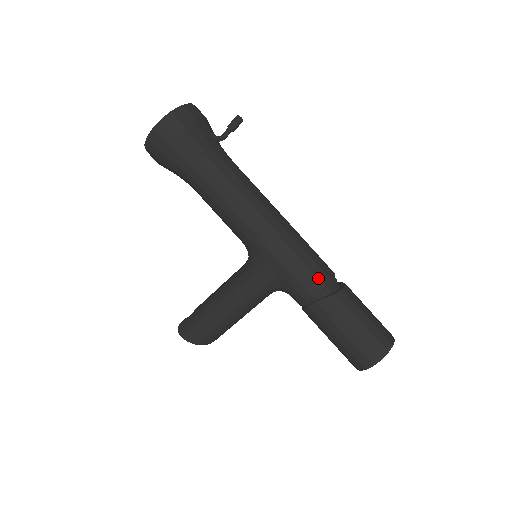
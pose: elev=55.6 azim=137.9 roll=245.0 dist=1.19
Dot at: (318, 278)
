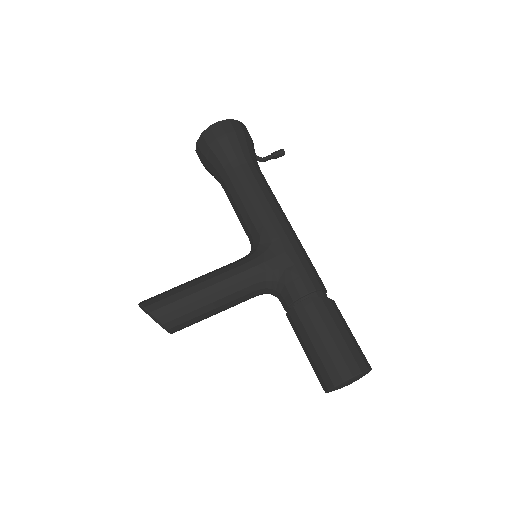
Dot at: (317, 279)
